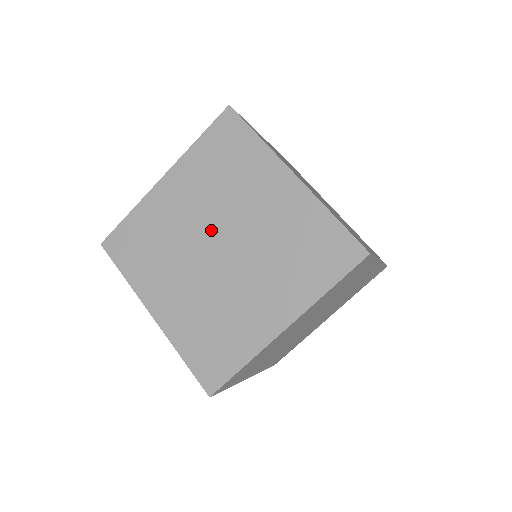
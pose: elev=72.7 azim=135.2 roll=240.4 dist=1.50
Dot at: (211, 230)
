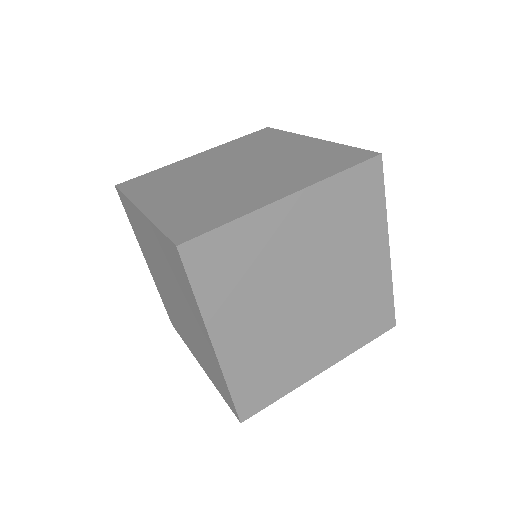
Dot at: (230, 165)
